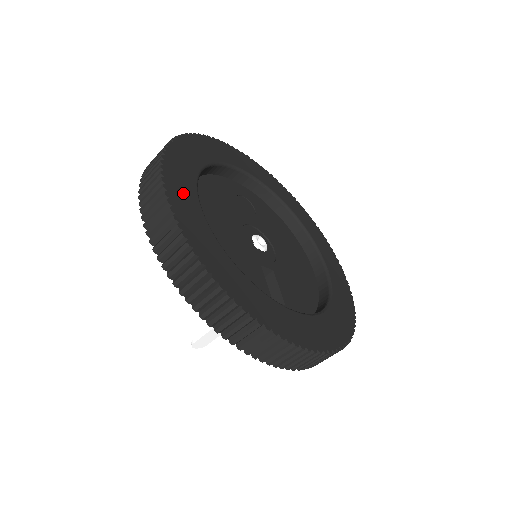
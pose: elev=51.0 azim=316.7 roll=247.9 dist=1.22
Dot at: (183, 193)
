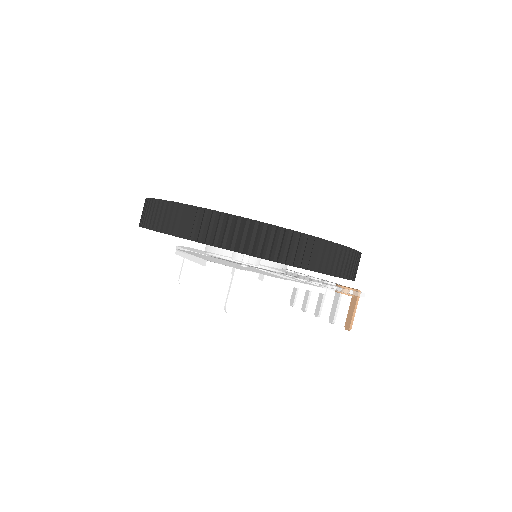
Dot at: occluded
